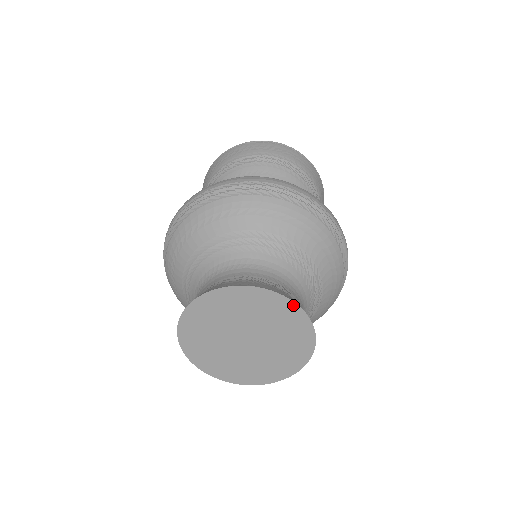
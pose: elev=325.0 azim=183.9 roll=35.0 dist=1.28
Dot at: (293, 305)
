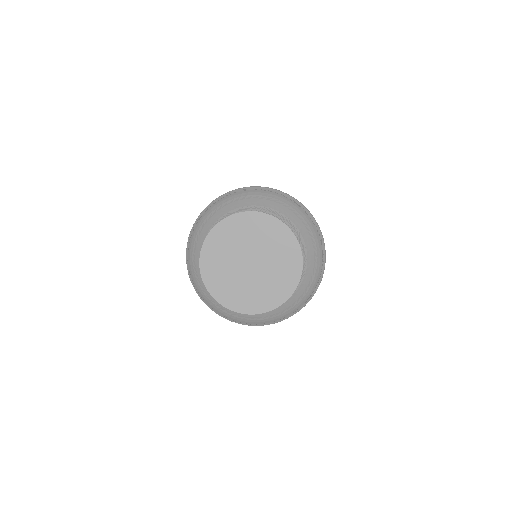
Dot at: (300, 259)
